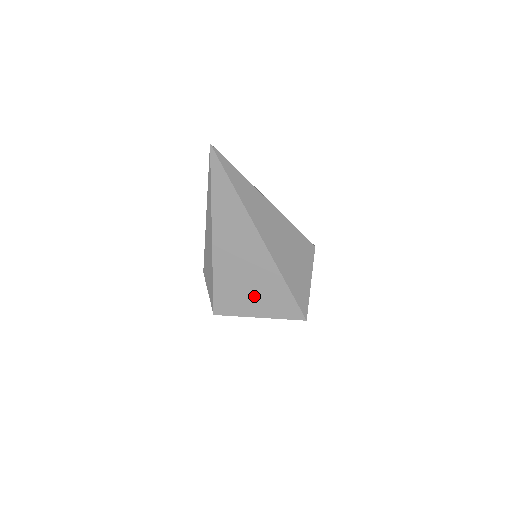
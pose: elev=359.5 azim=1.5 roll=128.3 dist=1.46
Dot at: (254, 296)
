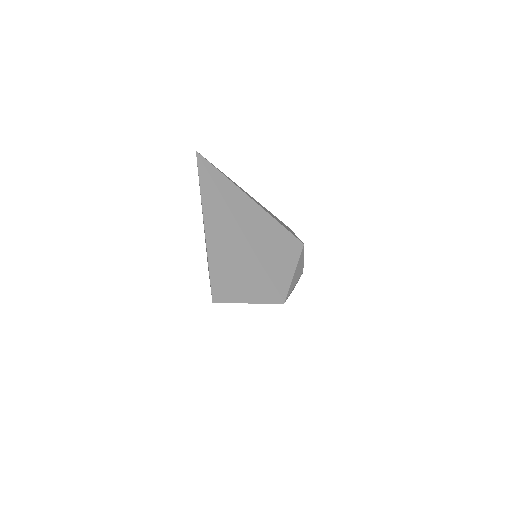
Dot at: (240, 282)
